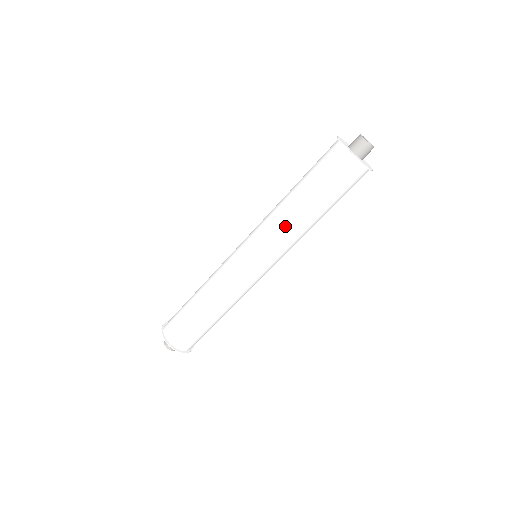
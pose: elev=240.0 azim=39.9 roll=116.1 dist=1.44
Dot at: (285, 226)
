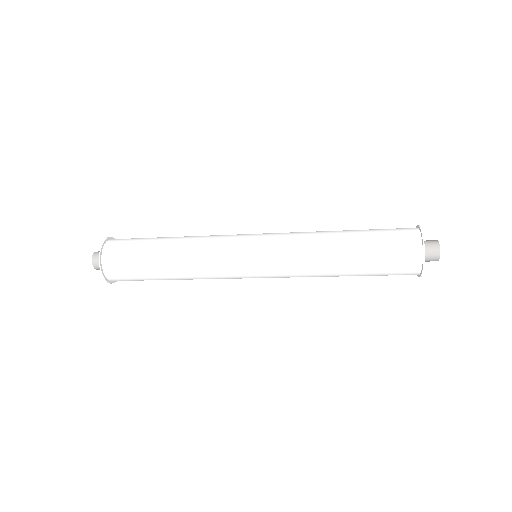
Dot at: (313, 274)
